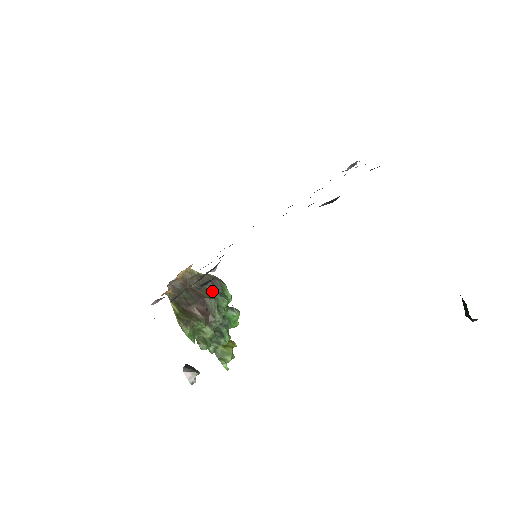
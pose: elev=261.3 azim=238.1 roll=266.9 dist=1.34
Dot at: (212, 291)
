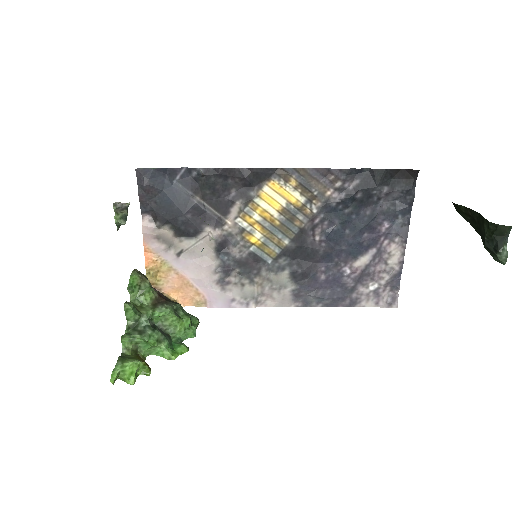
Dot at: occluded
